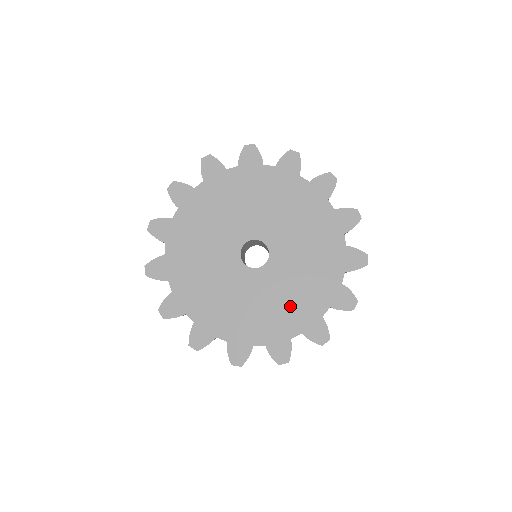
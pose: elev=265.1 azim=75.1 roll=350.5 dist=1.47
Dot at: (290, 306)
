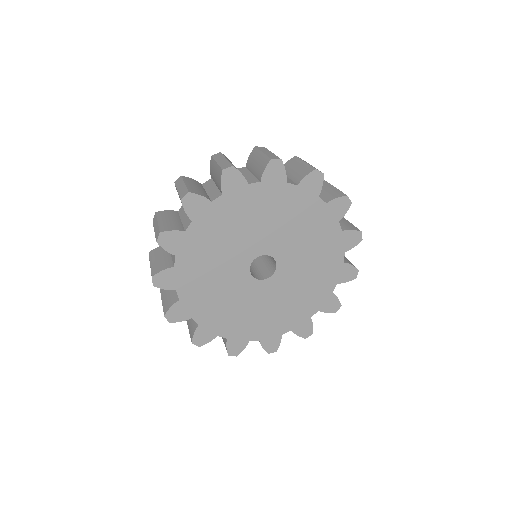
Dot at: (241, 318)
